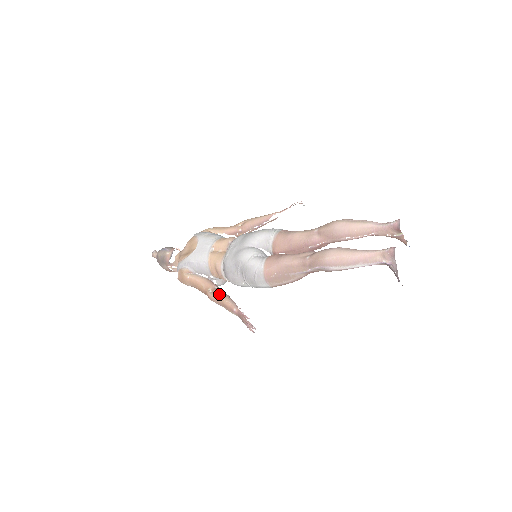
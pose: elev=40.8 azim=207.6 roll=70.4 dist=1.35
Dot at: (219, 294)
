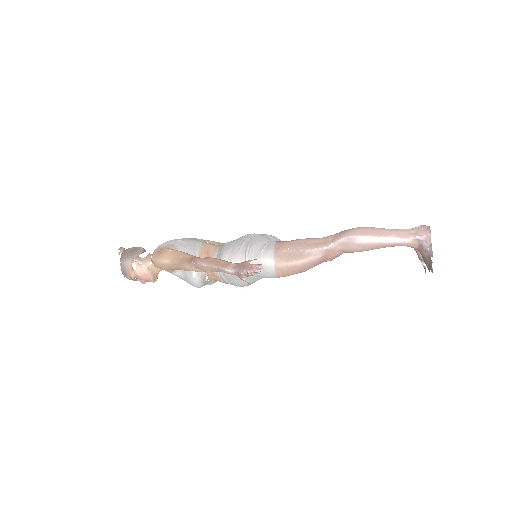
Dot at: occluded
